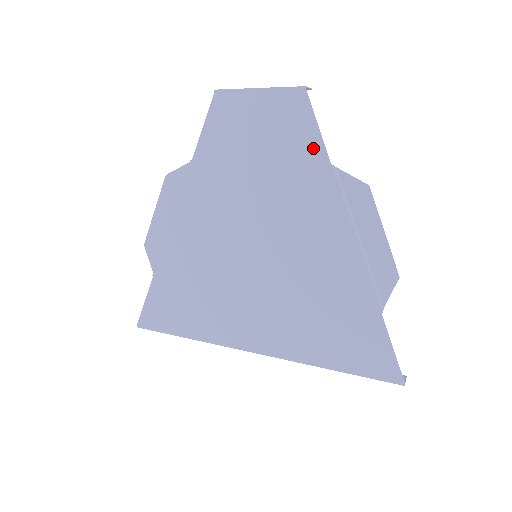
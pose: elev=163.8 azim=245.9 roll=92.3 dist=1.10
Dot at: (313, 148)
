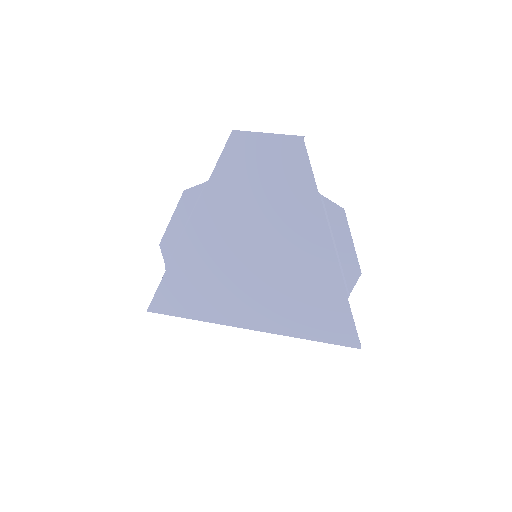
Dot at: (306, 180)
